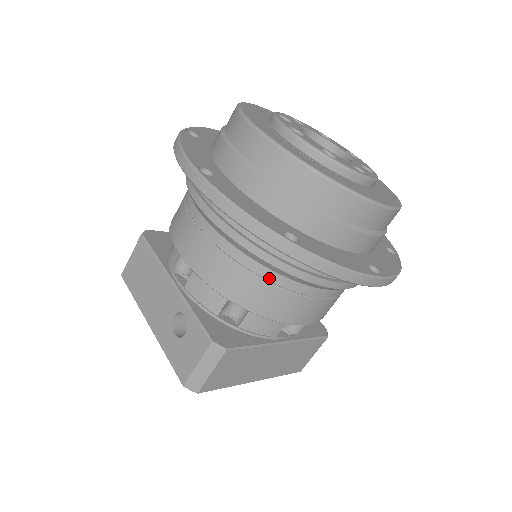
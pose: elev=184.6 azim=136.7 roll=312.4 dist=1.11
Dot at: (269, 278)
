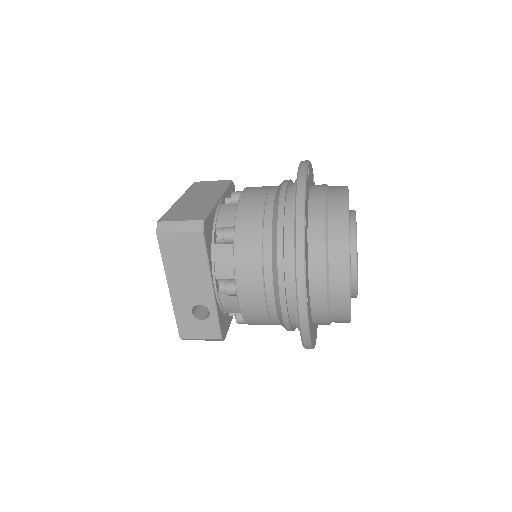
Dot at: occluded
